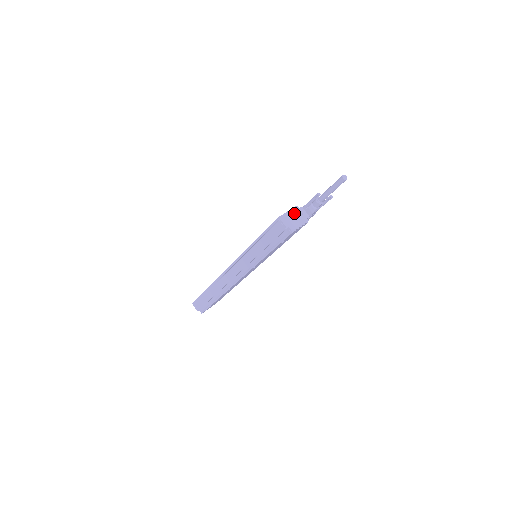
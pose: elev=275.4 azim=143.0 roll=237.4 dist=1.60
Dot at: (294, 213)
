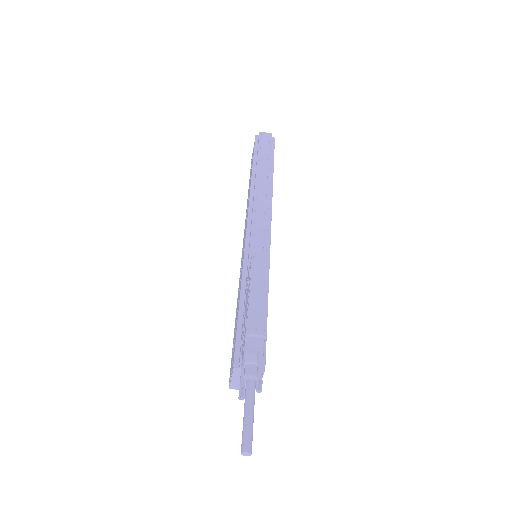
Dot at: (239, 376)
